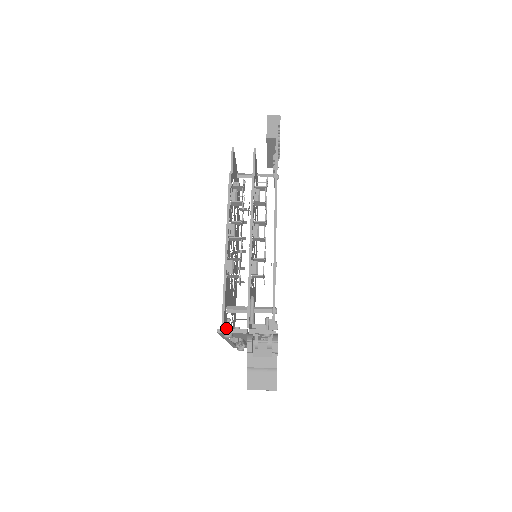
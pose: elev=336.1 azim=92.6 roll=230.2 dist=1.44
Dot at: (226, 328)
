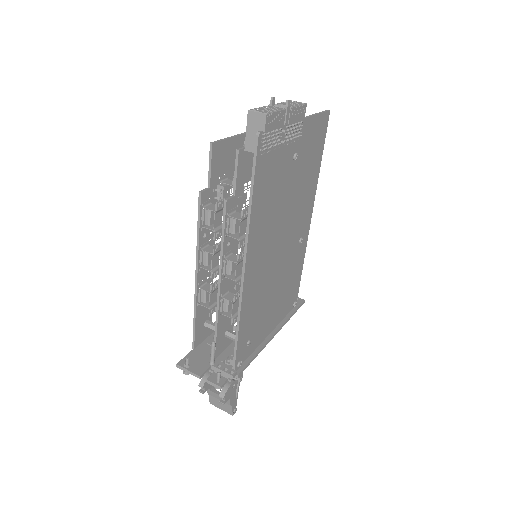
Dot at: (184, 365)
